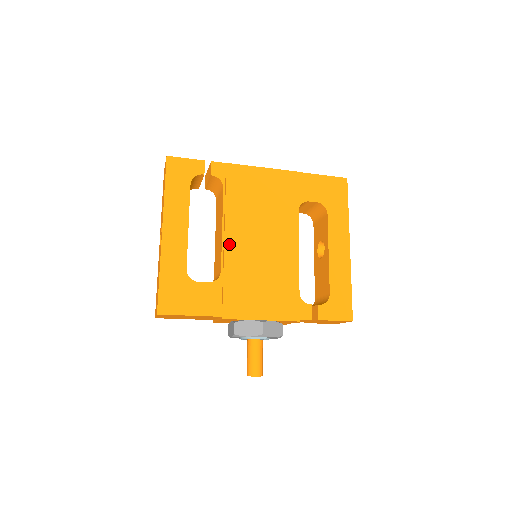
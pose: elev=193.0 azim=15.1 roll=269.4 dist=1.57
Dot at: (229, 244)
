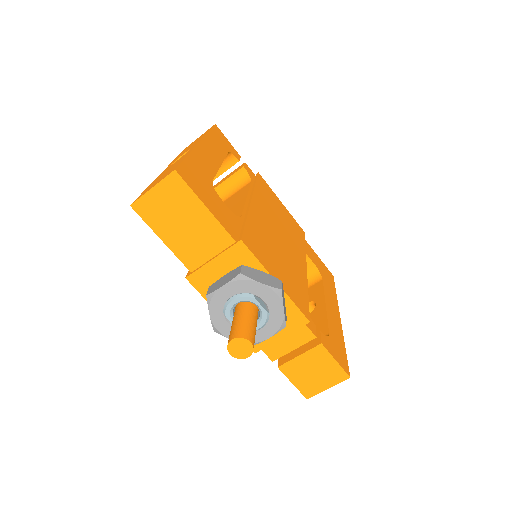
Dot at: (255, 206)
